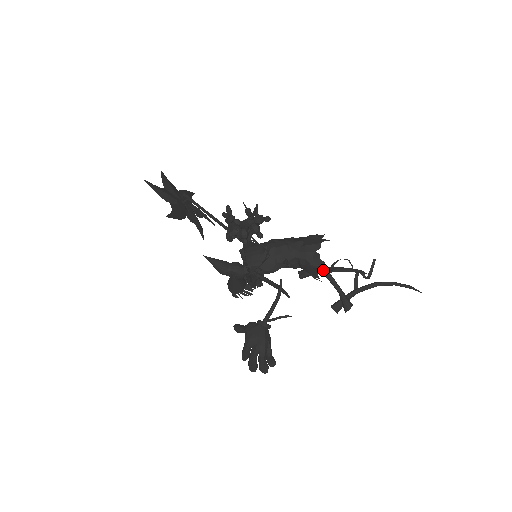
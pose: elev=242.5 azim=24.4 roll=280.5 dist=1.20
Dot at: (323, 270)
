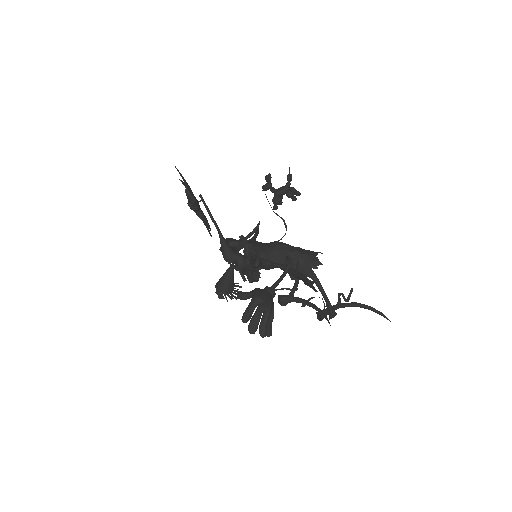
Dot at: (316, 277)
